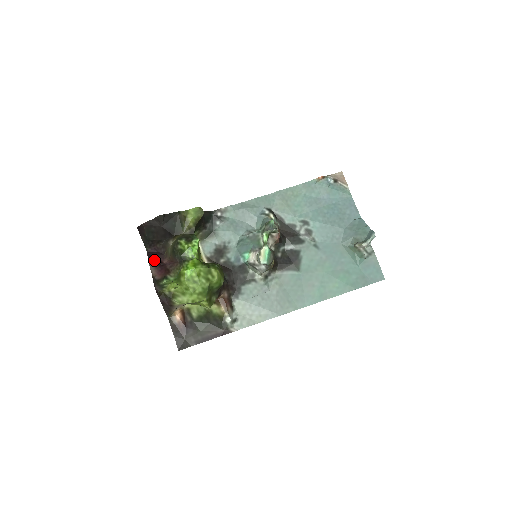
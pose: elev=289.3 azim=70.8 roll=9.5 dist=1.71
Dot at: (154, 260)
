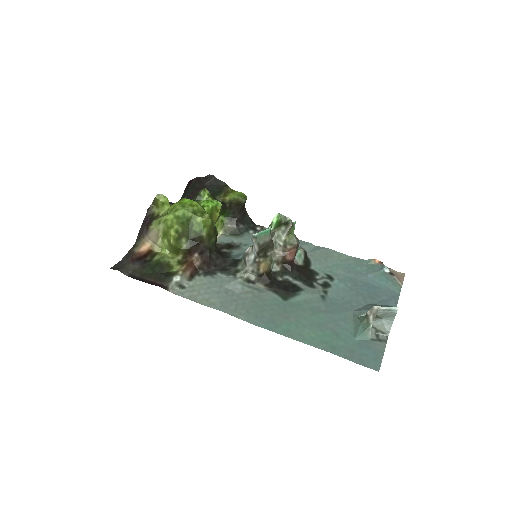
Dot at: occluded
